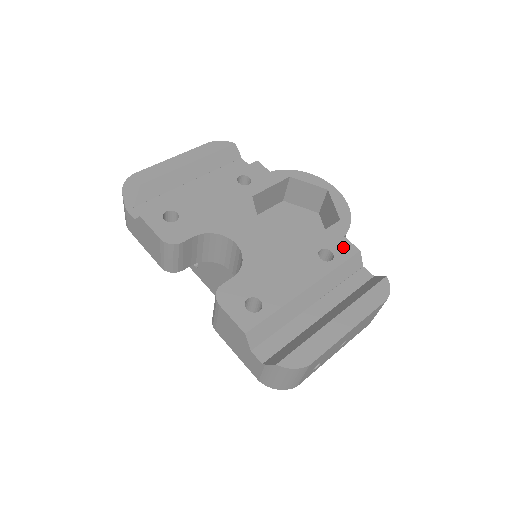
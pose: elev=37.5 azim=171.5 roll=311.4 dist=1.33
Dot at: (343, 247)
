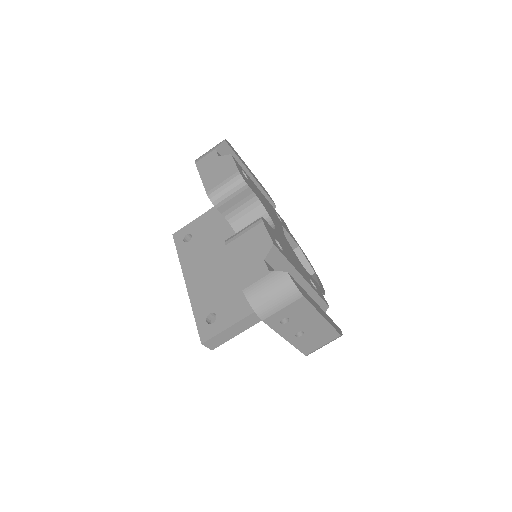
Dot at: (321, 294)
